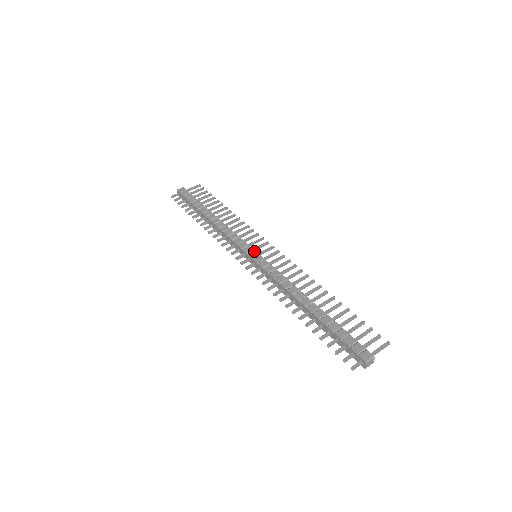
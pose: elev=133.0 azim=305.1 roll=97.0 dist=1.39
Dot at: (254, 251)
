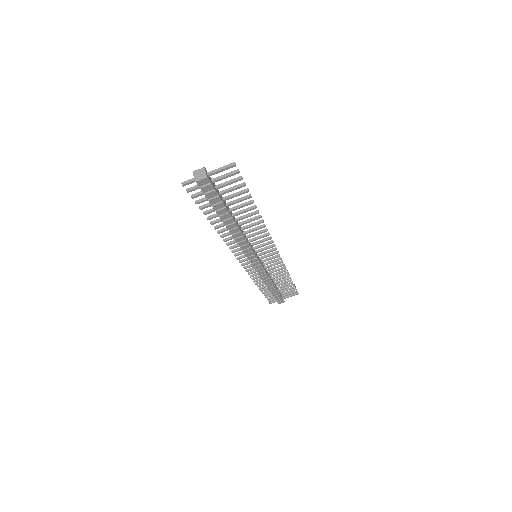
Dot at: (257, 259)
